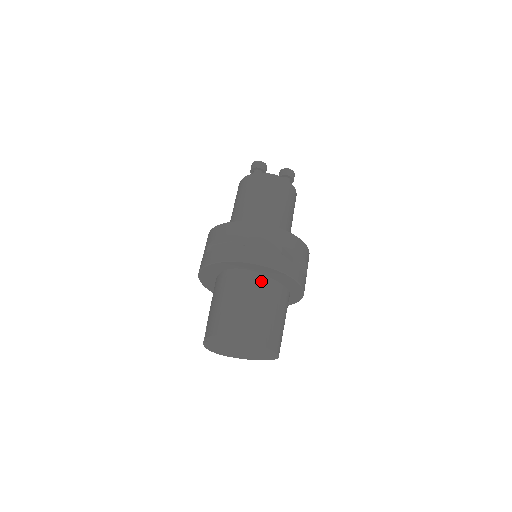
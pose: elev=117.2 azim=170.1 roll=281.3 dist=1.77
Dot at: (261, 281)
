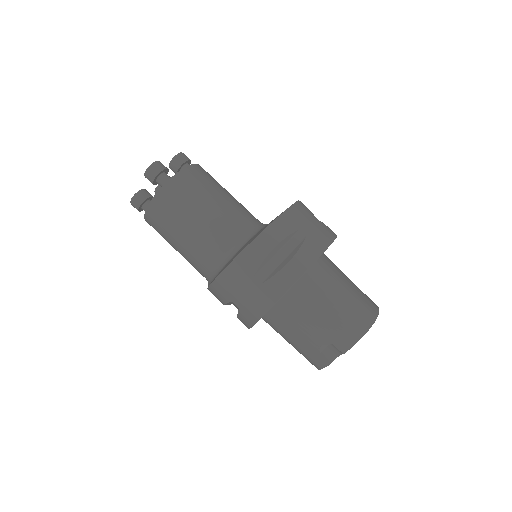
Dot at: (327, 260)
